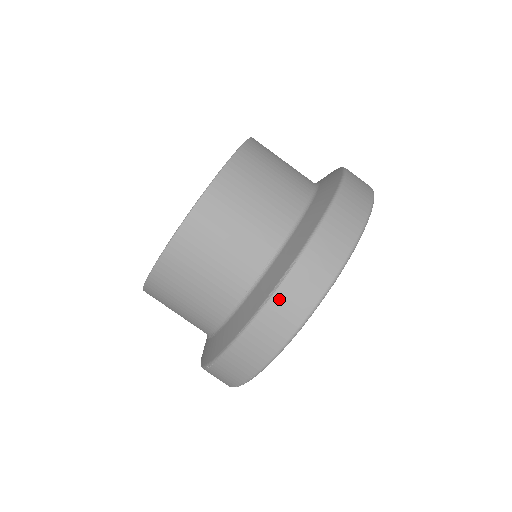
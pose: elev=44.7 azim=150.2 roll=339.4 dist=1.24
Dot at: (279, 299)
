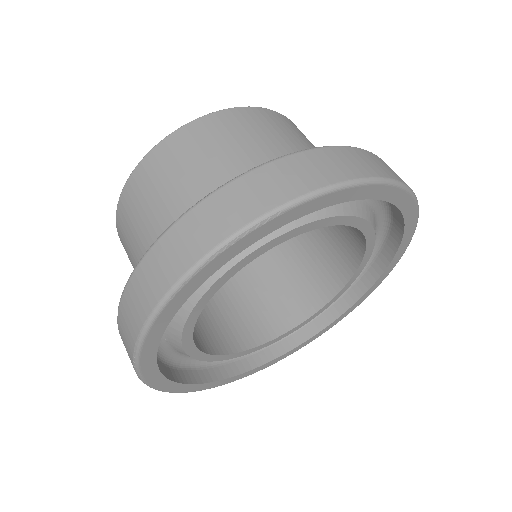
Dot at: (208, 205)
